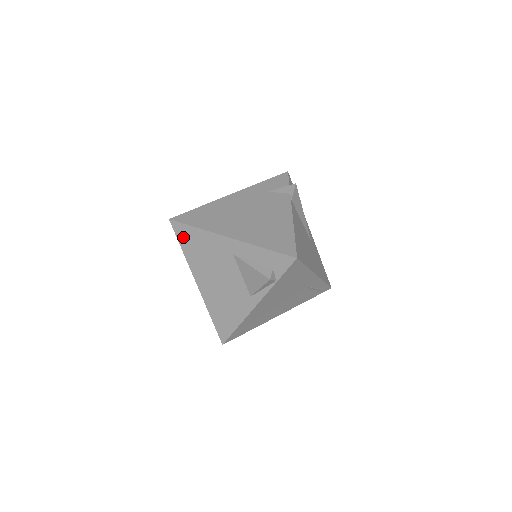
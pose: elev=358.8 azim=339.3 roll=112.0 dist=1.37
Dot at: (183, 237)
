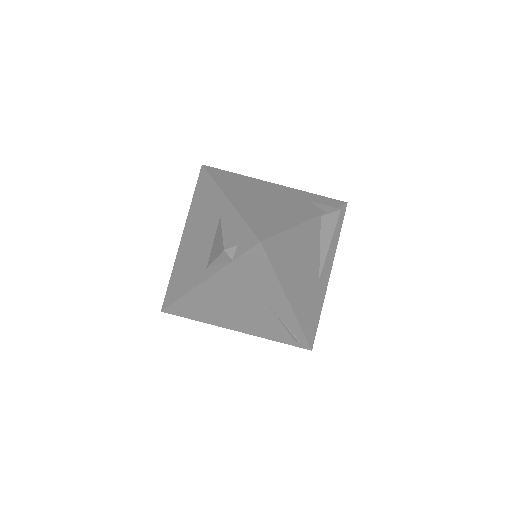
Dot at: (200, 185)
